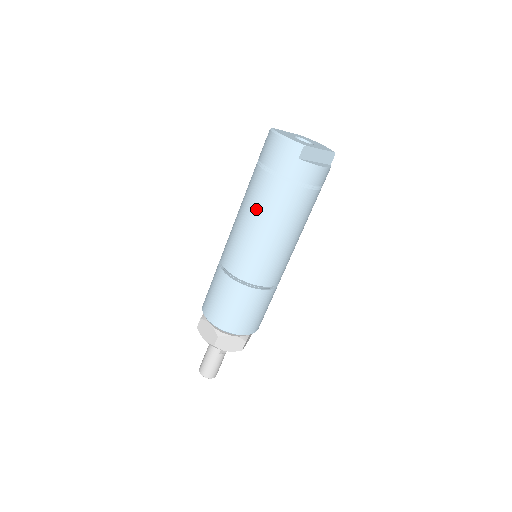
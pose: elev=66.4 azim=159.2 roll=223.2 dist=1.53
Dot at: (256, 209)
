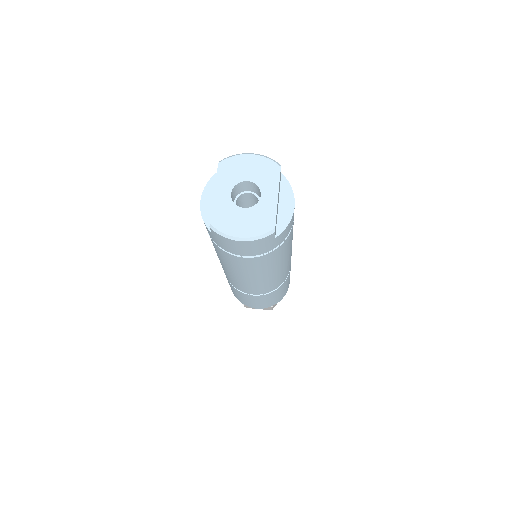
Dot at: (254, 273)
